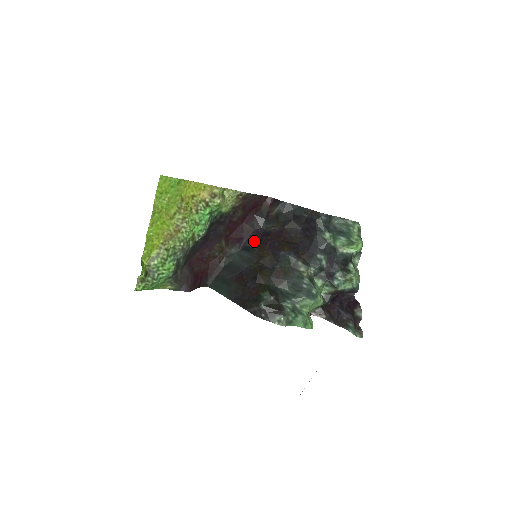
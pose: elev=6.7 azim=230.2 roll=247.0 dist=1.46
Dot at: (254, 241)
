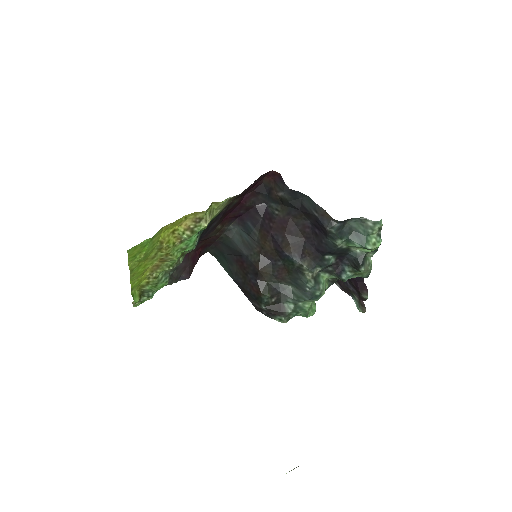
Dot at: (255, 220)
